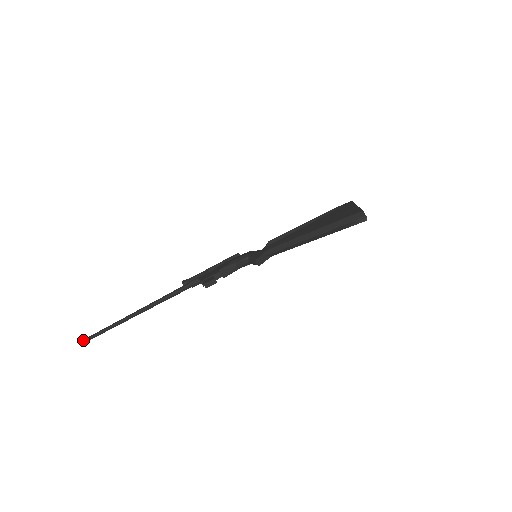
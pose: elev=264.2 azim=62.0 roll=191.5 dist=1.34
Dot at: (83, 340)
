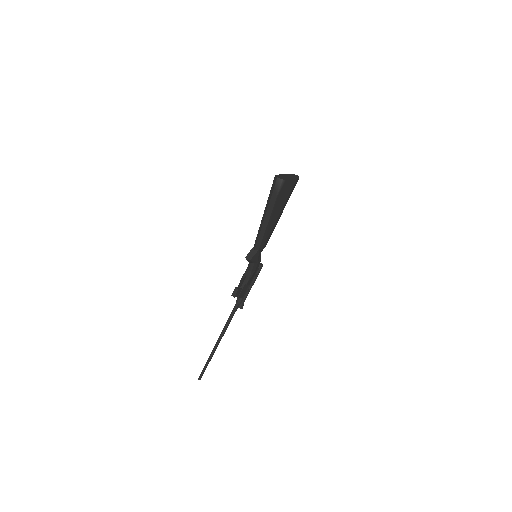
Dot at: (199, 376)
